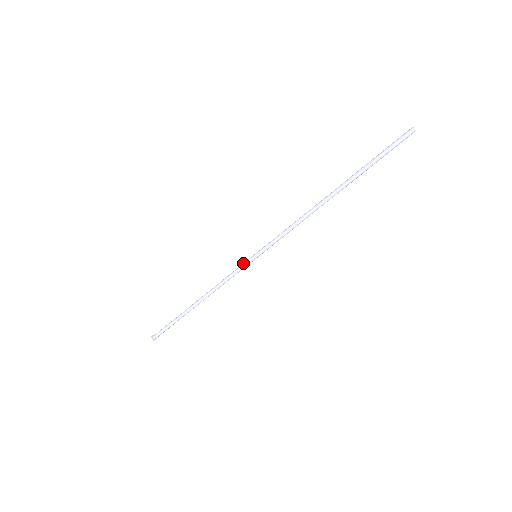
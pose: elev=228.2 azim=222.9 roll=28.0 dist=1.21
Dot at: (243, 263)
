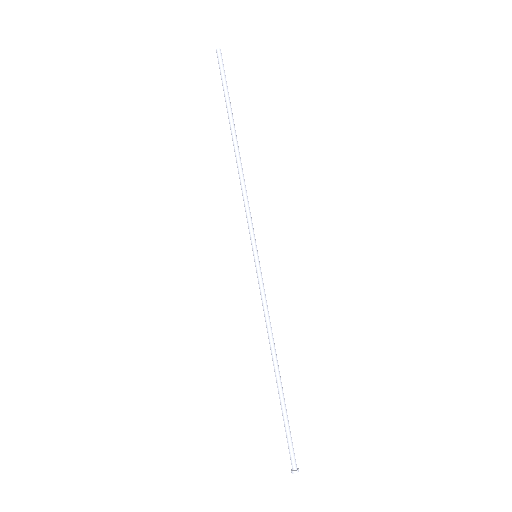
Dot at: (257, 276)
